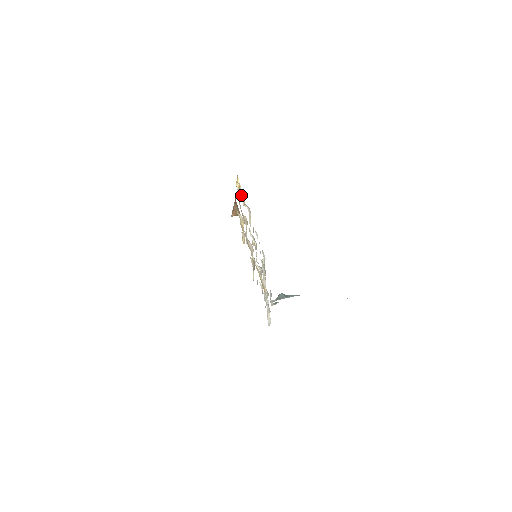
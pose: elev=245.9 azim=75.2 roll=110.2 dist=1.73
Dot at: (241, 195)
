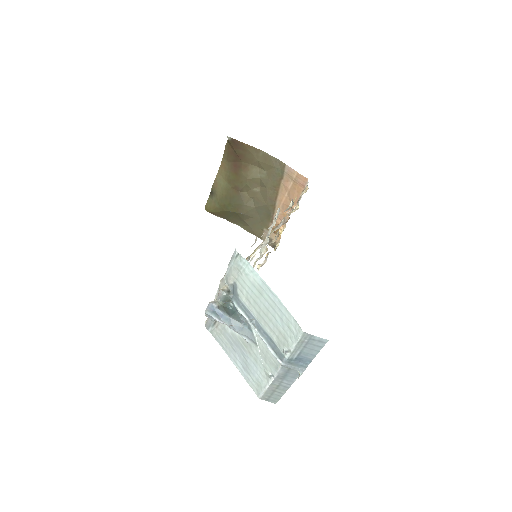
Dot at: occluded
